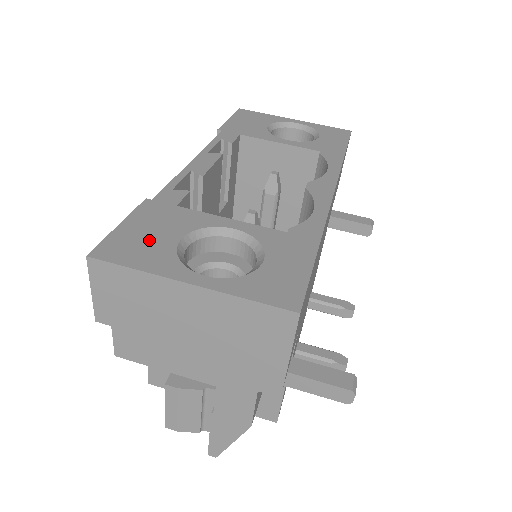
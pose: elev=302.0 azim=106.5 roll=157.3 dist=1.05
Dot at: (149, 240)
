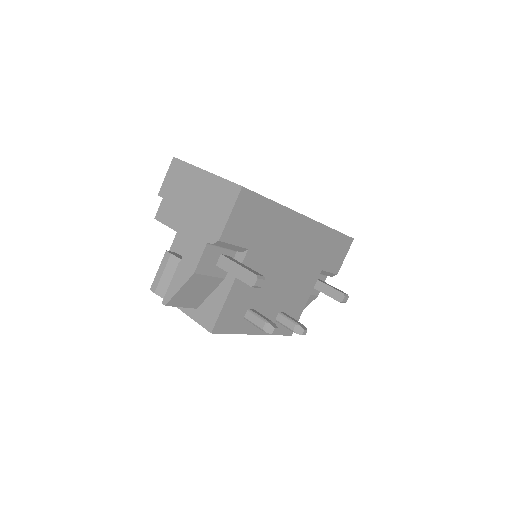
Dot at: occluded
